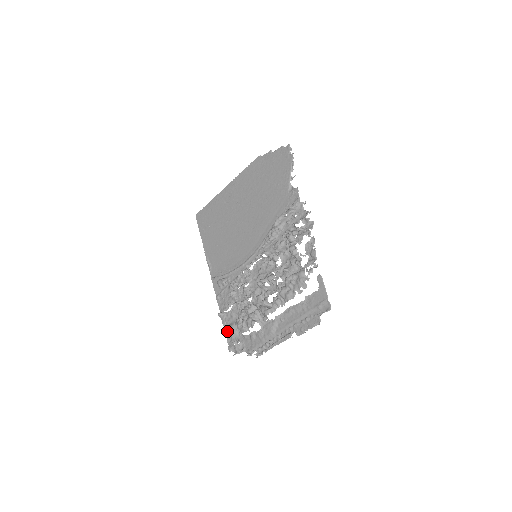
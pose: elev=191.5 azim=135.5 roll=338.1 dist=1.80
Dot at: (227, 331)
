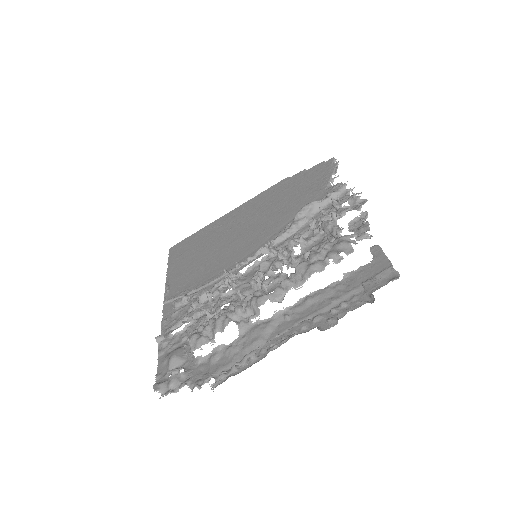
Dot at: (163, 361)
